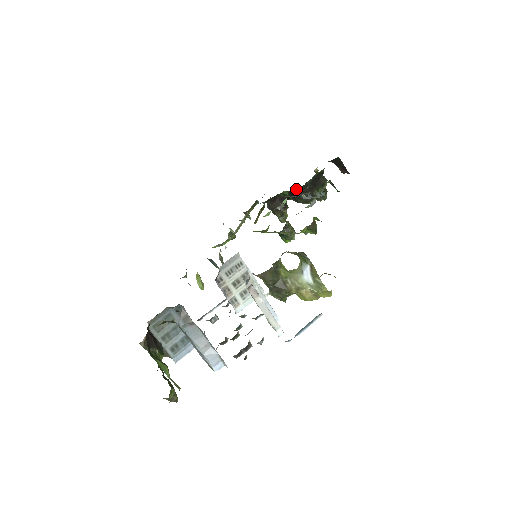
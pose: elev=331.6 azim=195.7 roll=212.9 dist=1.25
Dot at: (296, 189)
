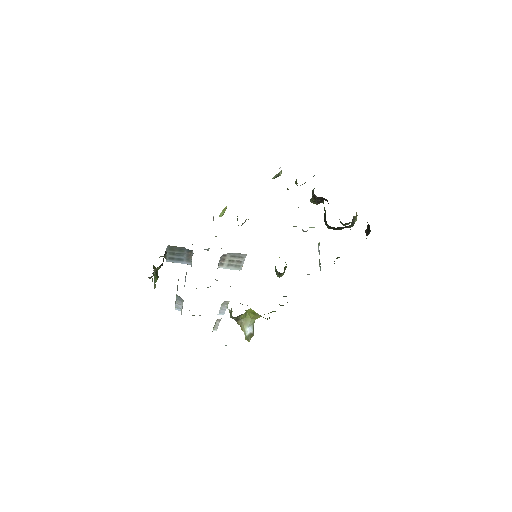
Dot at: occluded
